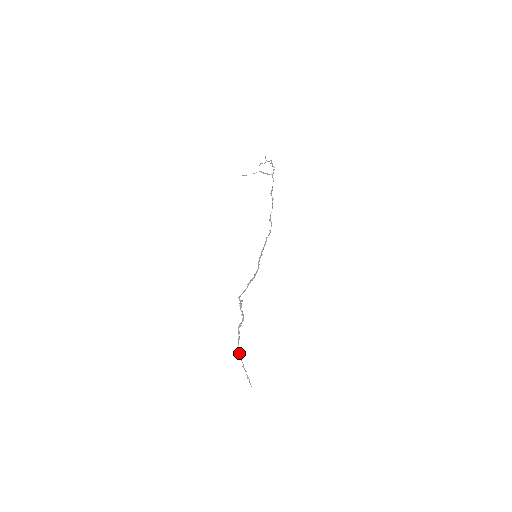
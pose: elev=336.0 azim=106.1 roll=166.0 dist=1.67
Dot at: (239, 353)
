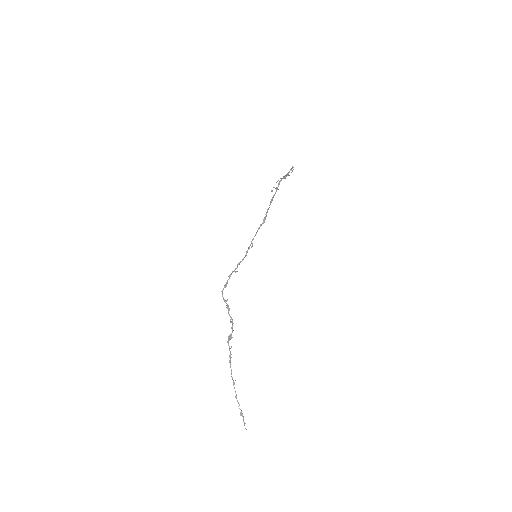
Dot at: (232, 377)
